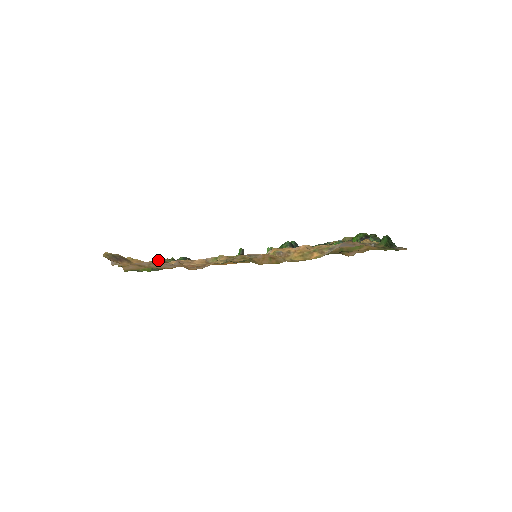
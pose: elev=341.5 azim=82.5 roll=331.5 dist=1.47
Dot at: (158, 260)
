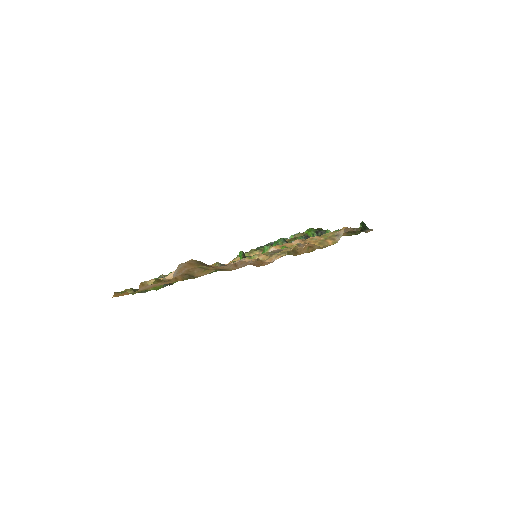
Dot at: (222, 264)
